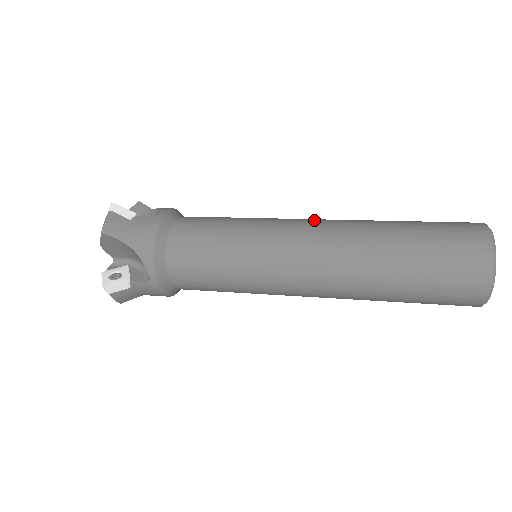
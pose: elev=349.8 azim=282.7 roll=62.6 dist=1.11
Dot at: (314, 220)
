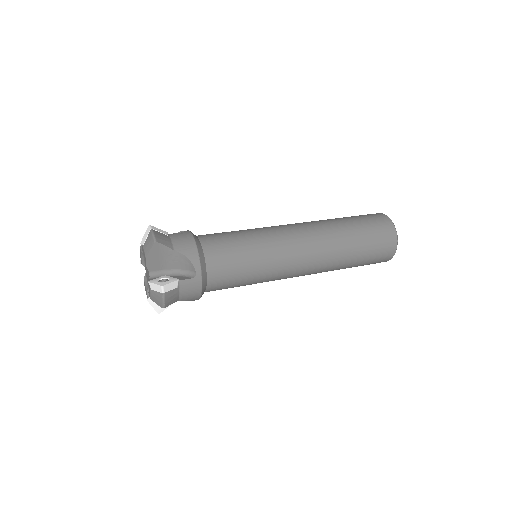
Dot at: occluded
